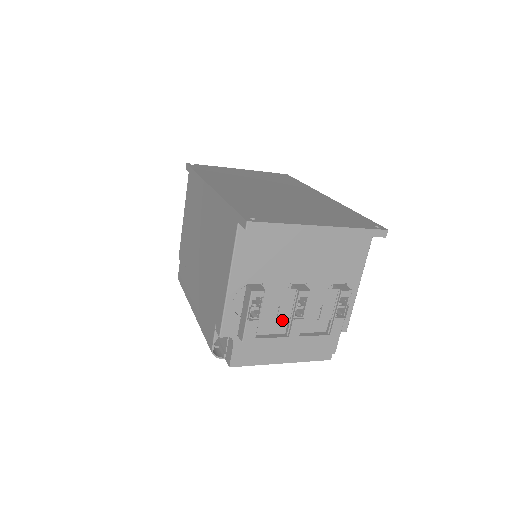
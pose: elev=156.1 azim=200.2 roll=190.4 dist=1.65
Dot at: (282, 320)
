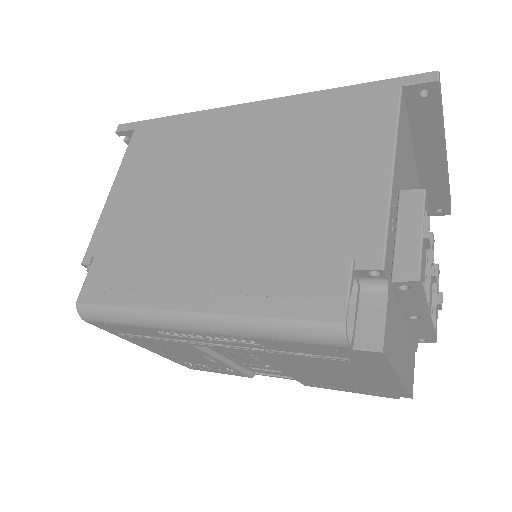
Dot at: occluded
